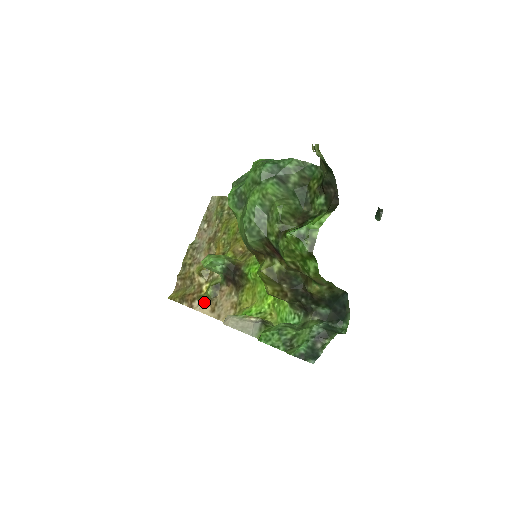
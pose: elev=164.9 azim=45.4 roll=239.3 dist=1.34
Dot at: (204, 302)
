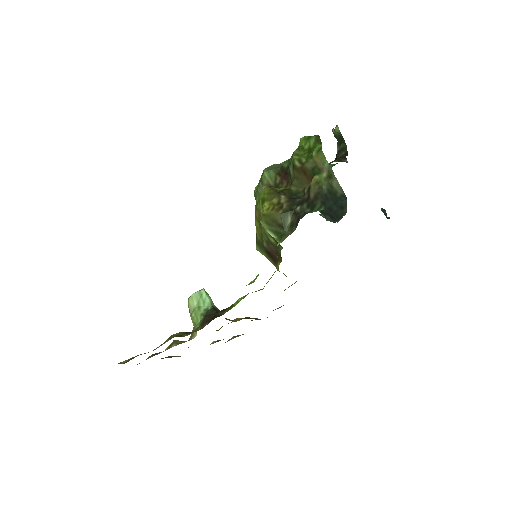
Dot at: (161, 345)
